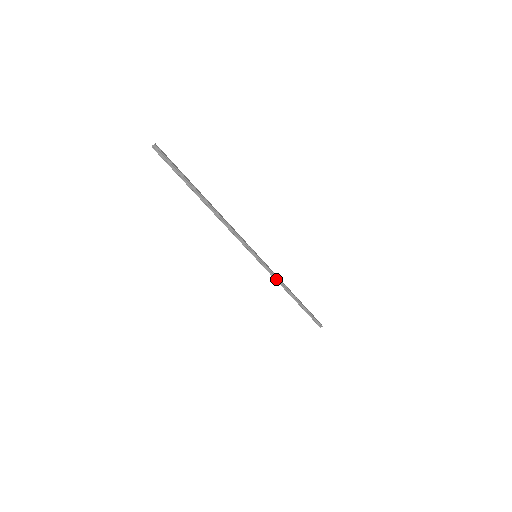
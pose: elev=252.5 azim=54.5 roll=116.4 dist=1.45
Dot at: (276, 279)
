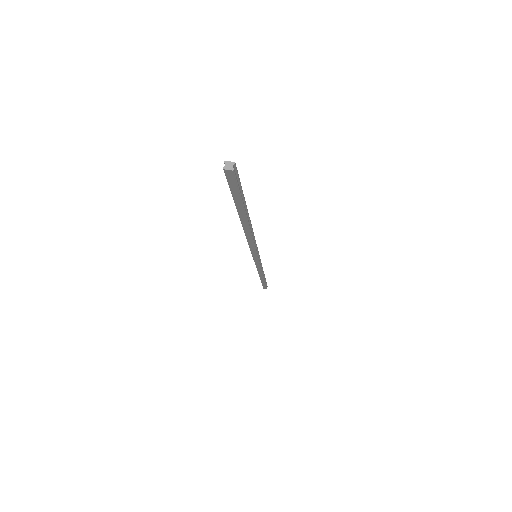
Dot at: (261, 268)
